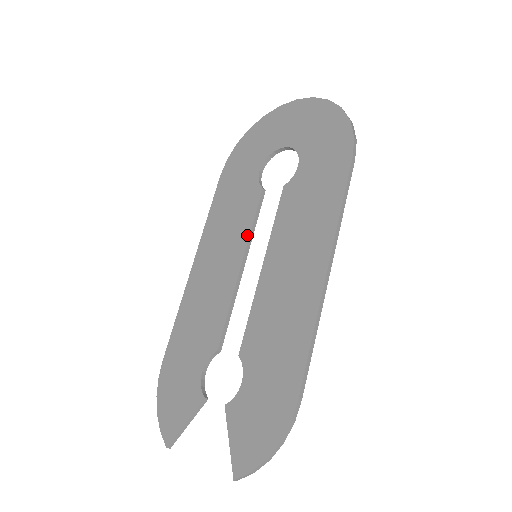
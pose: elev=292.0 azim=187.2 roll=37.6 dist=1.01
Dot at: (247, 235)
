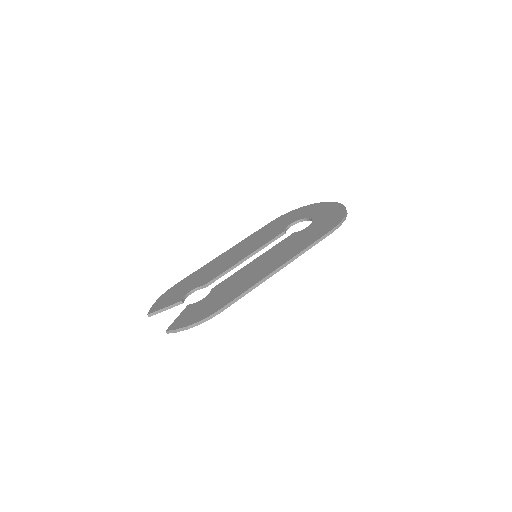
Dot at: (260, 246)
